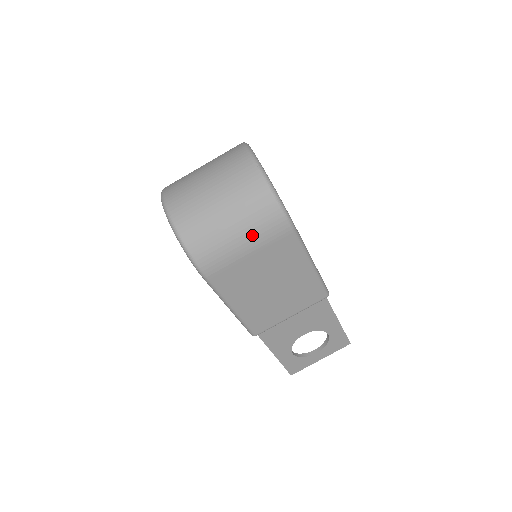
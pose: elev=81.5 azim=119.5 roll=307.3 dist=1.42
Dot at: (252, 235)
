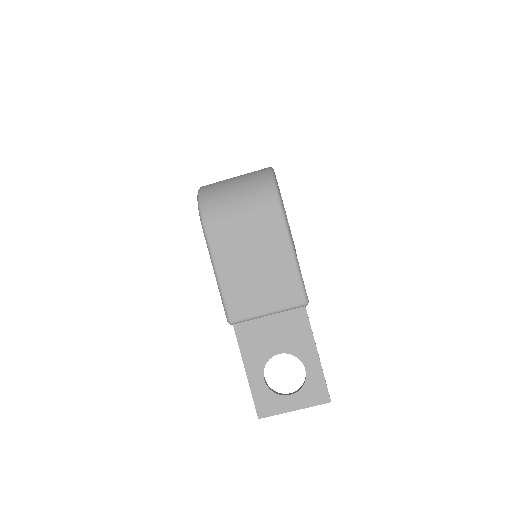
Dot at: (248, 202)
